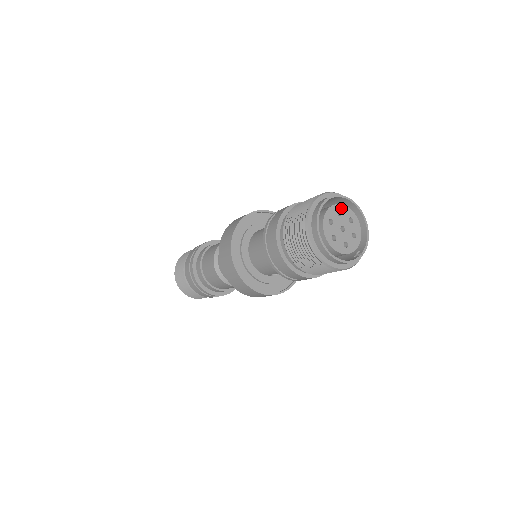
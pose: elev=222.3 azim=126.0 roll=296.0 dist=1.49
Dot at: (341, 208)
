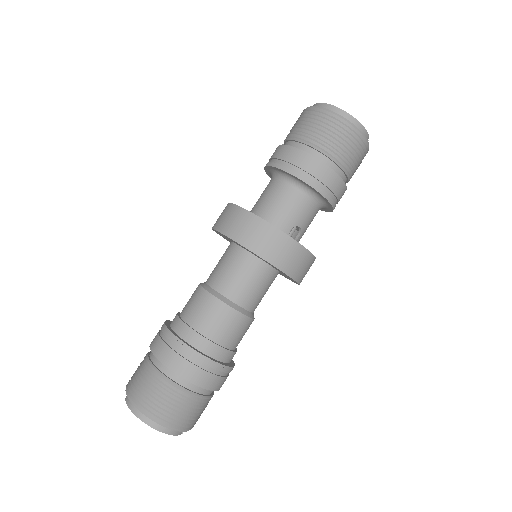
Dot at: occluded
